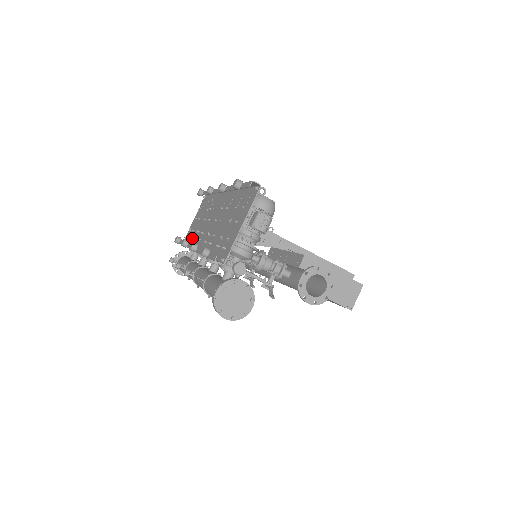
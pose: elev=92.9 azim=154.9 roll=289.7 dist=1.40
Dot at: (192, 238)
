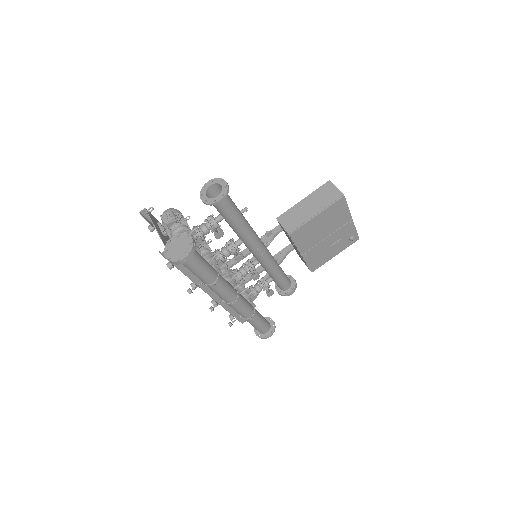
Dot at: occluded
